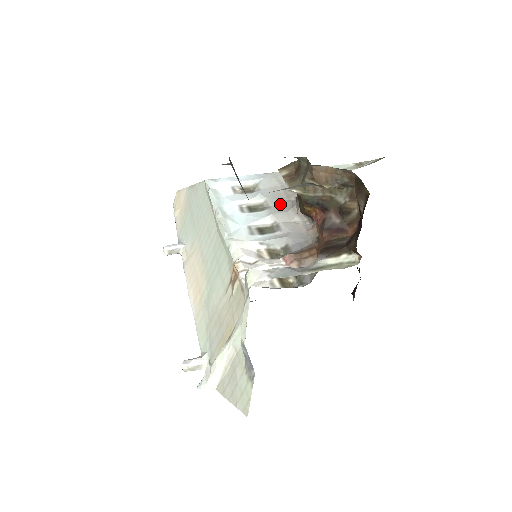
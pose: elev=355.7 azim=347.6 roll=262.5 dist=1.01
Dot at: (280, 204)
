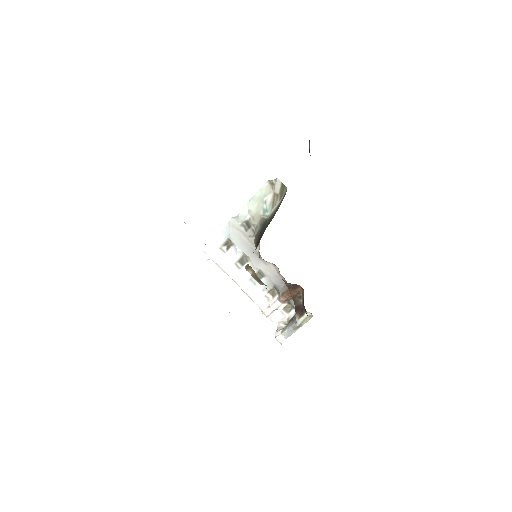
Dot at: (253, 254)
